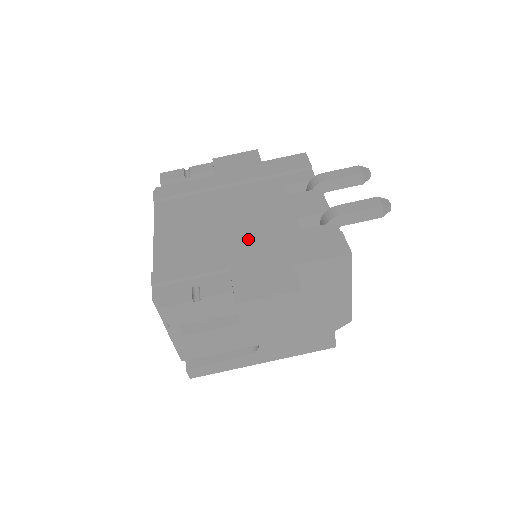
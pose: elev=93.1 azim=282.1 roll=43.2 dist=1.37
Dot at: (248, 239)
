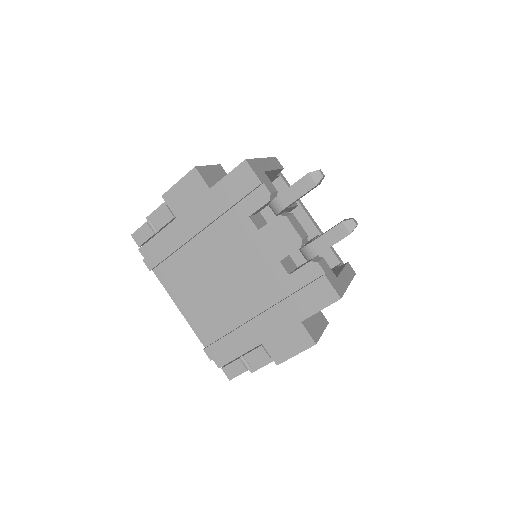
Dot at: (252, 296)
